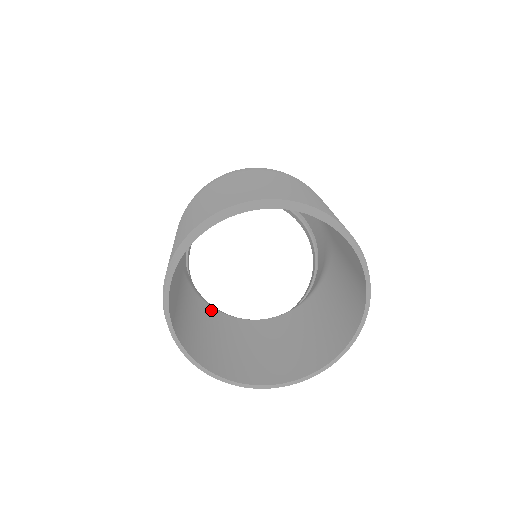
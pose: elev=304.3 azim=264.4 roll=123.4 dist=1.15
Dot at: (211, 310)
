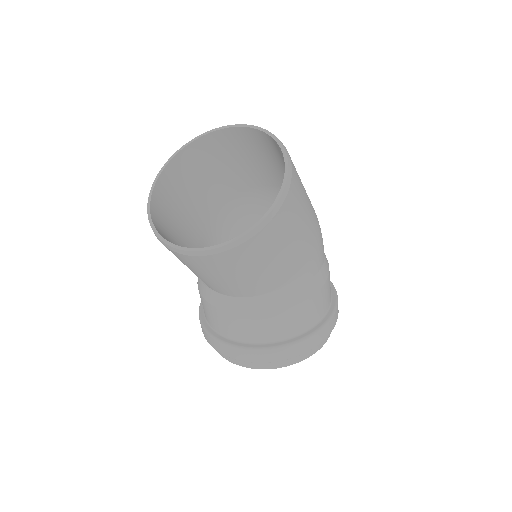
Dot at: occluded
